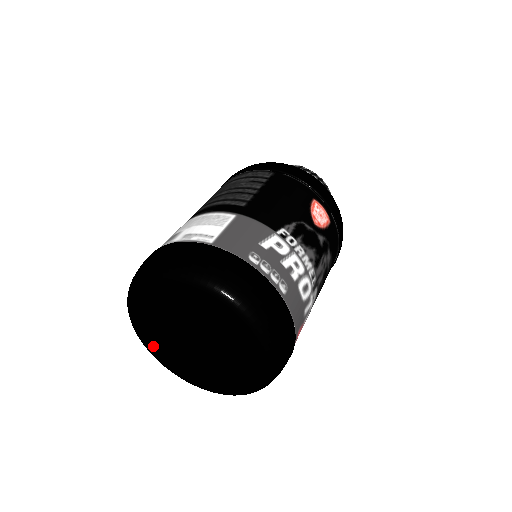
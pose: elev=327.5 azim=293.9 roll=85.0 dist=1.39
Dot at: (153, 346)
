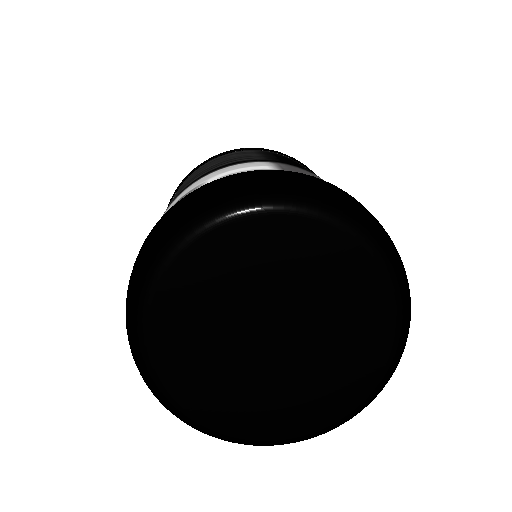
Dot at: (178, 381)
